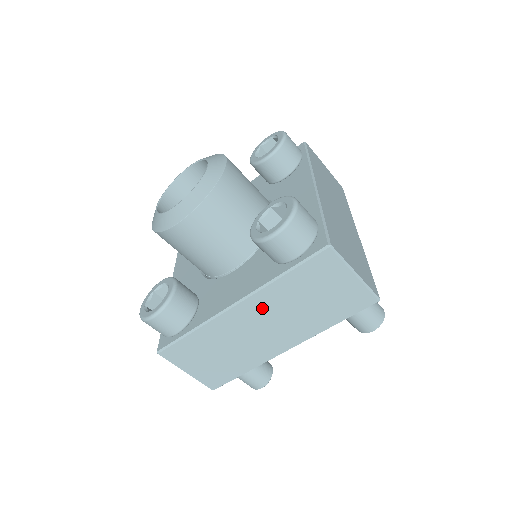
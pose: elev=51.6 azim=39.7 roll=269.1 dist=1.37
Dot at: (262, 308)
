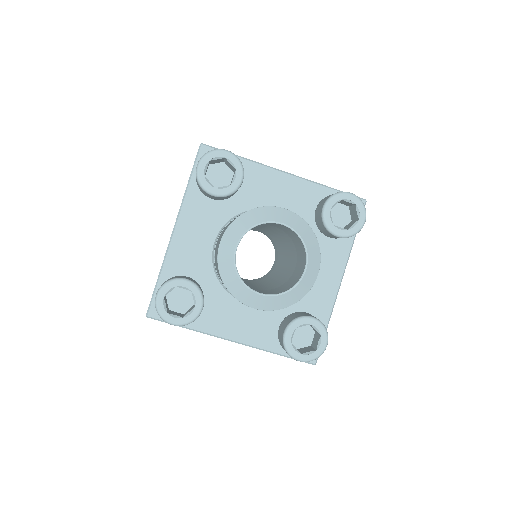
Dot at: occluded
